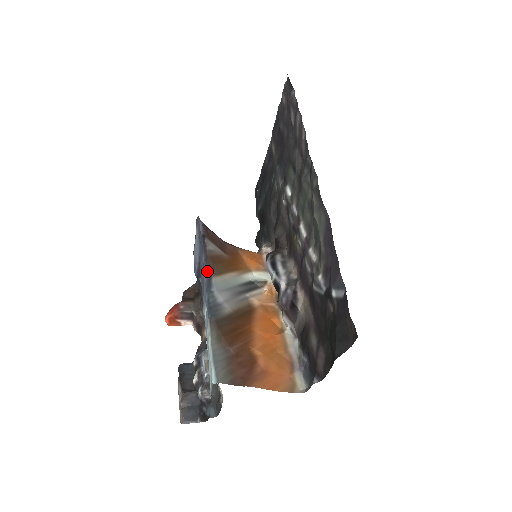
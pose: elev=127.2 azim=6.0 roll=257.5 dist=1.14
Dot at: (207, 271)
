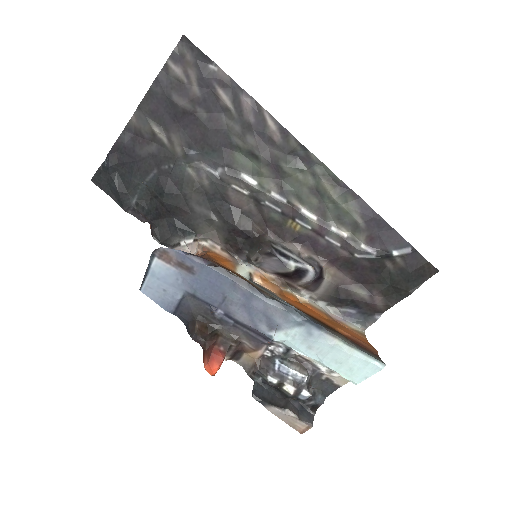
Dot at: (265, 296)
